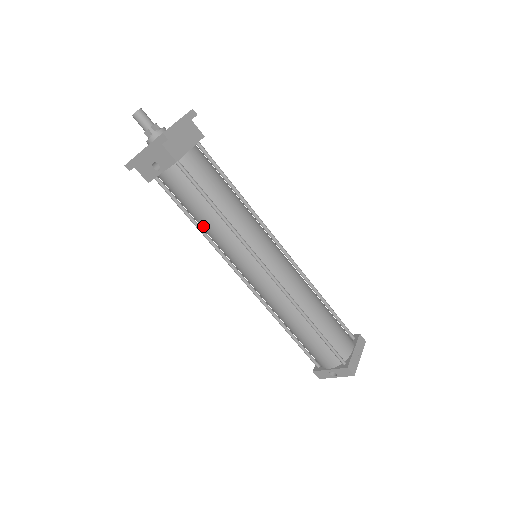
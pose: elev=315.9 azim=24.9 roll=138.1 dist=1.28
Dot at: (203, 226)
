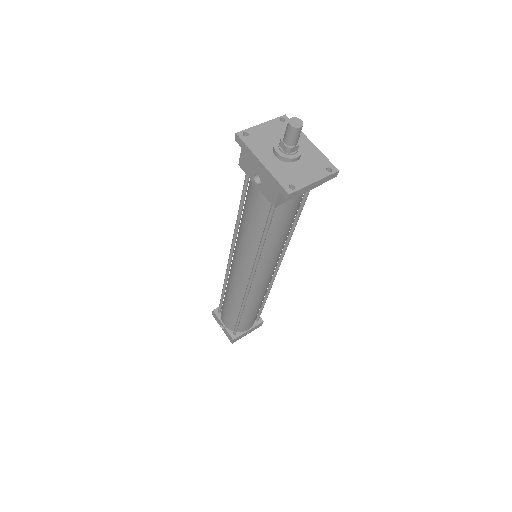
Dot at: (243, 225)
